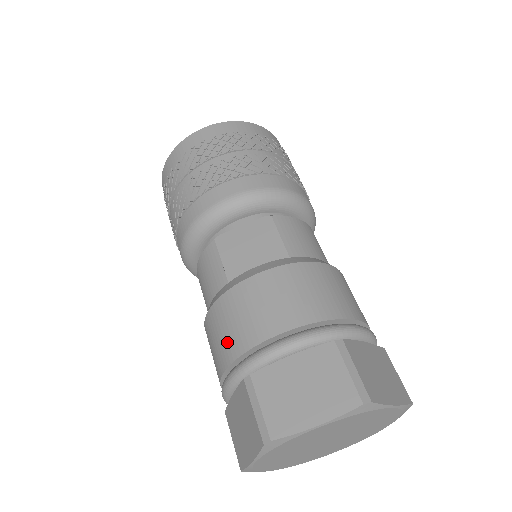
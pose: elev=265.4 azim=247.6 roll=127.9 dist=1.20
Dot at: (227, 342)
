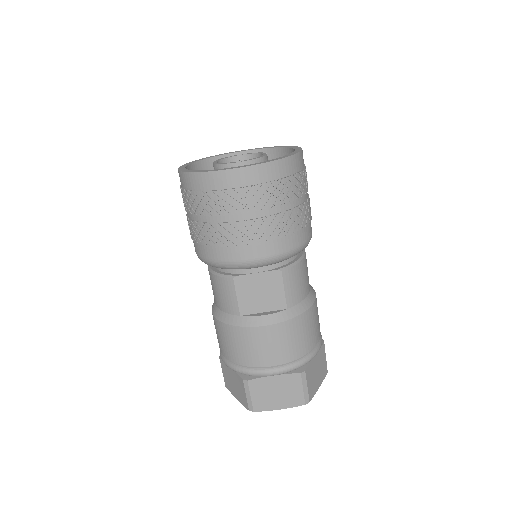
Dot at: (234, 352)
